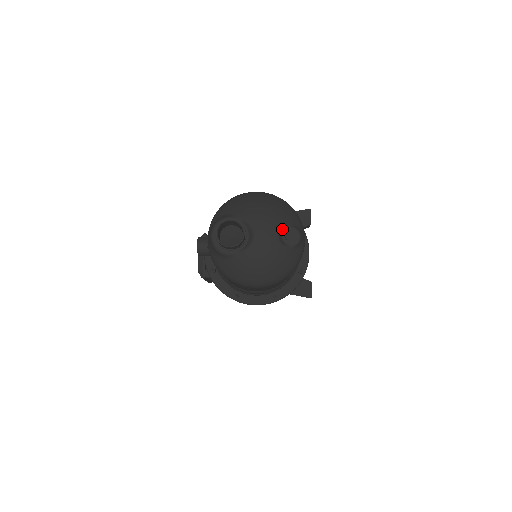
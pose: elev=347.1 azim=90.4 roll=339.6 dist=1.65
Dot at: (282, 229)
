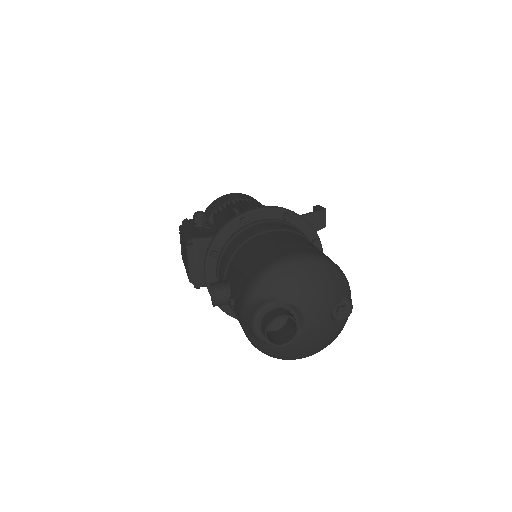
Dot at: (334, 306)
